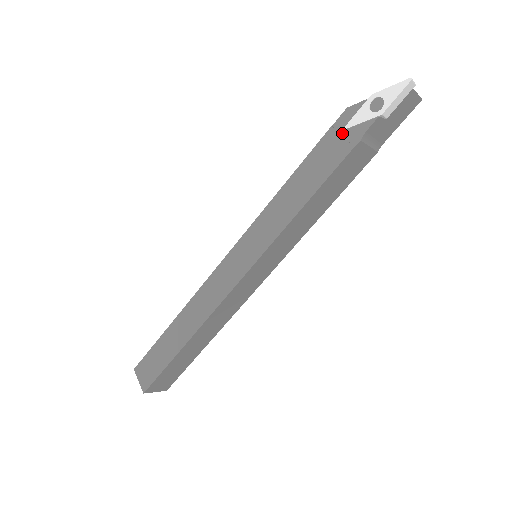
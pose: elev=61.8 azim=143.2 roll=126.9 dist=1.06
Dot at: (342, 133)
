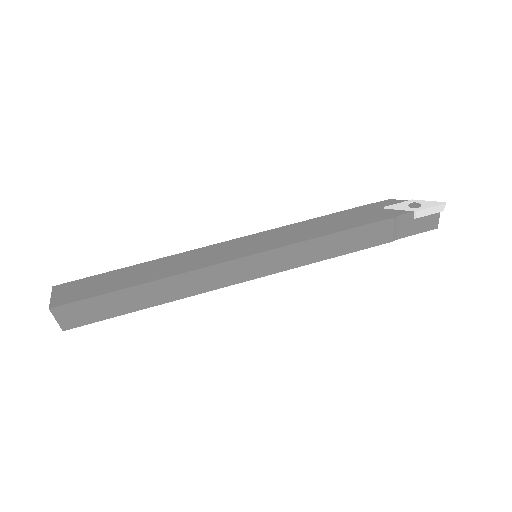
Dot at: (381, 209)
